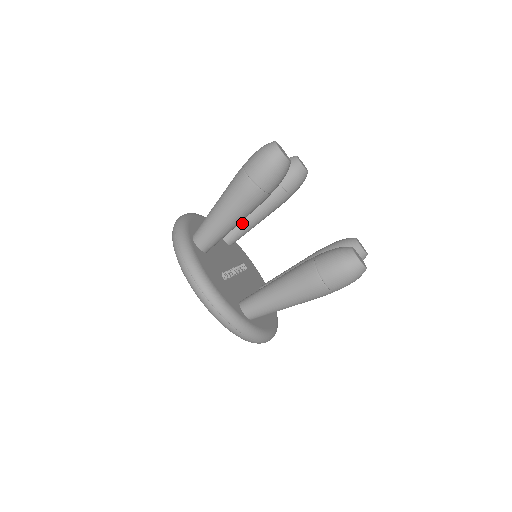
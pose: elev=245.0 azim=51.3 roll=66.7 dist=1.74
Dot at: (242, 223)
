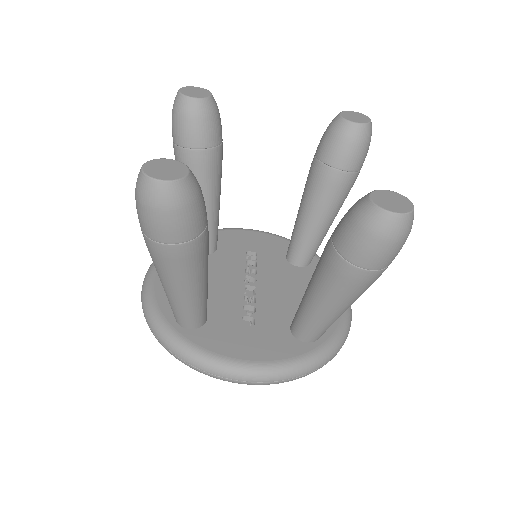
Dot at: occluded
